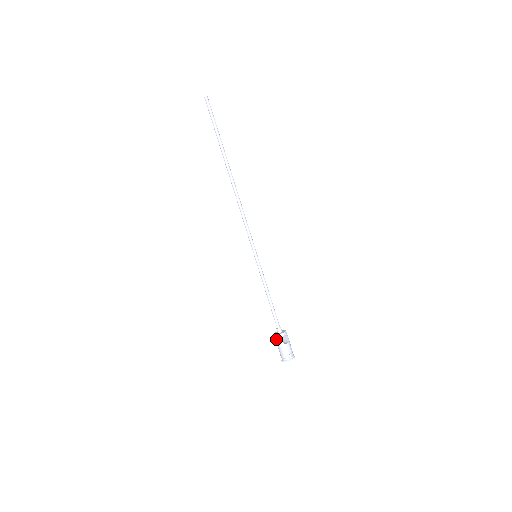
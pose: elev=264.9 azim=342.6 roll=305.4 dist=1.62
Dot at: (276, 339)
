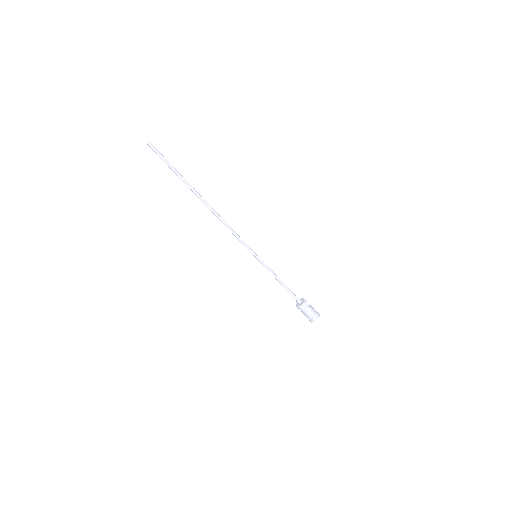
Dot at: (302, 309)
